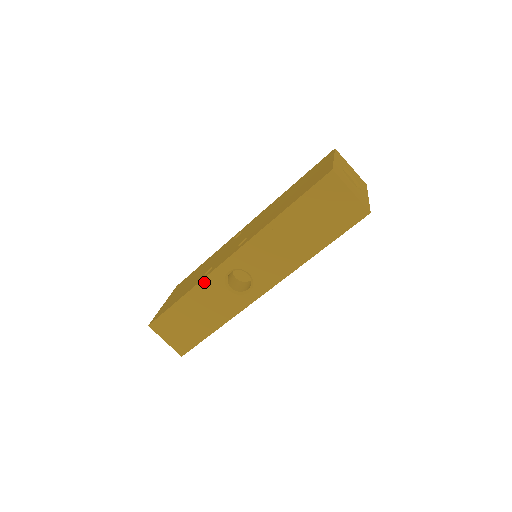
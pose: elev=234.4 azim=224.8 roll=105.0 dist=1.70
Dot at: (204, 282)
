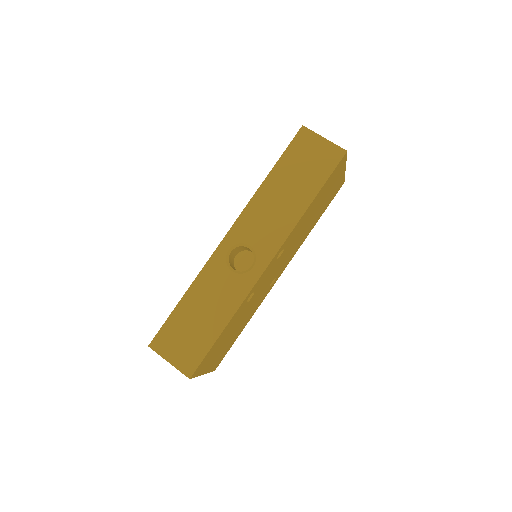
Dot at: (205, 270)
